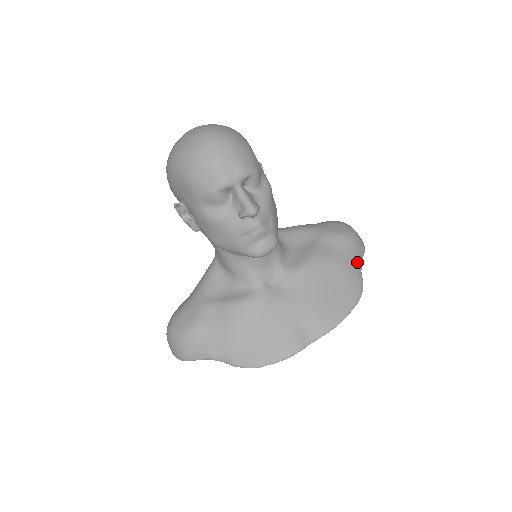
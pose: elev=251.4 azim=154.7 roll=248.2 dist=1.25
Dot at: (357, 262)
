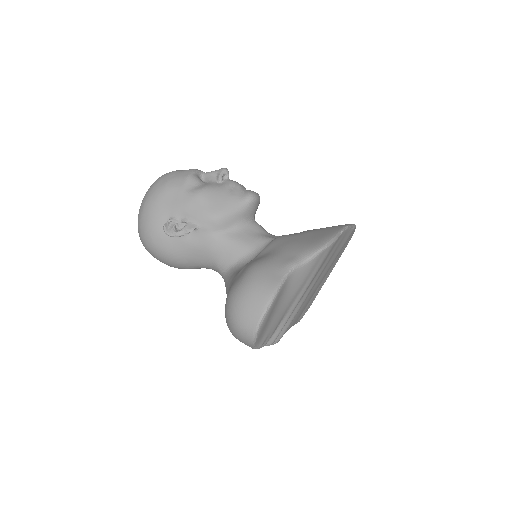
Dot at: occluded
